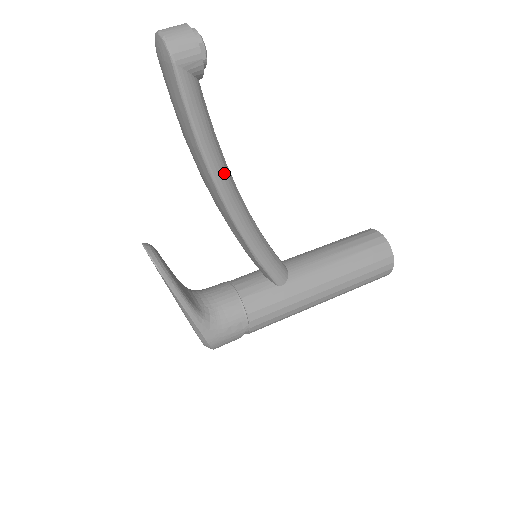
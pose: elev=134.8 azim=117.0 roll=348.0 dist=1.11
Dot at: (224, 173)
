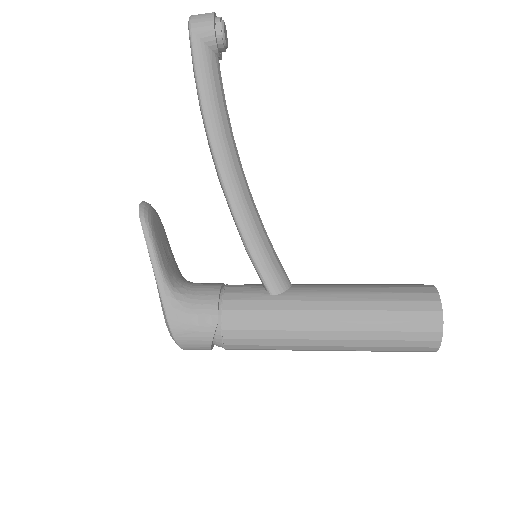
Dot at: (222, 138)
